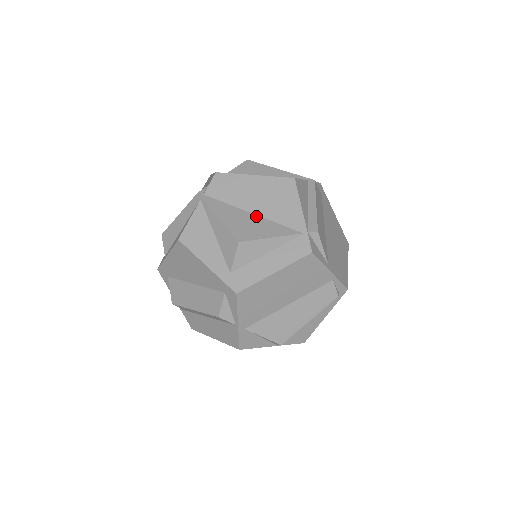
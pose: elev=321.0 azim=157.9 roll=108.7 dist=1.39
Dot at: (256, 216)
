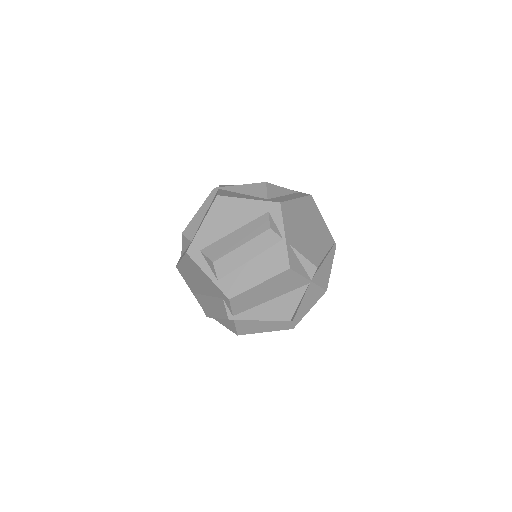
Dot at: occluded
